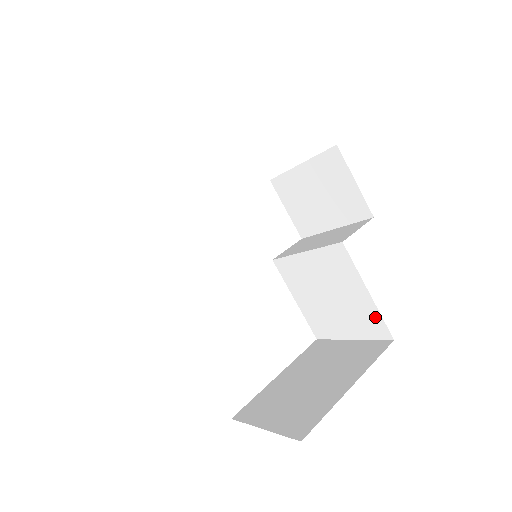
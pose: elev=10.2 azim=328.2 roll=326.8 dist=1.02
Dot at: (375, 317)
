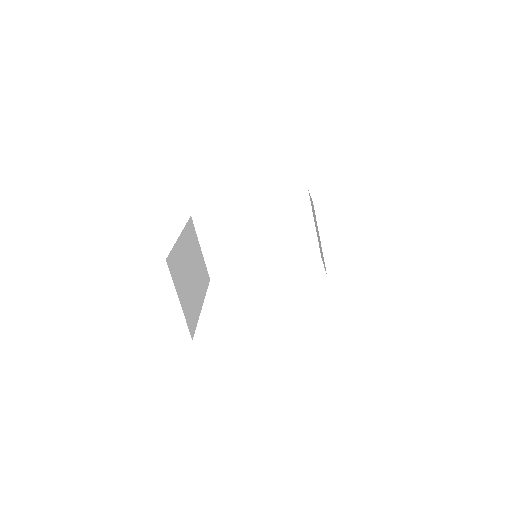
Dot at: occluded
